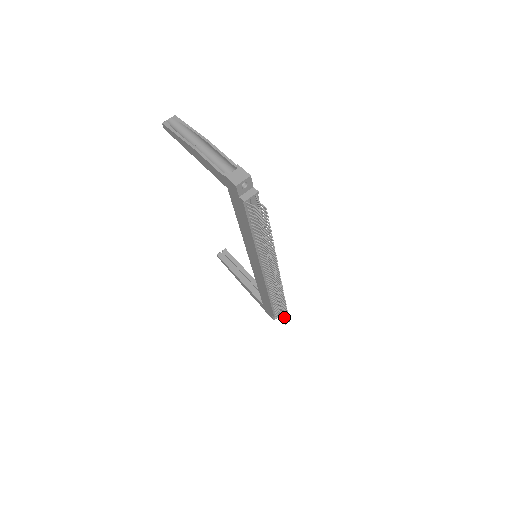
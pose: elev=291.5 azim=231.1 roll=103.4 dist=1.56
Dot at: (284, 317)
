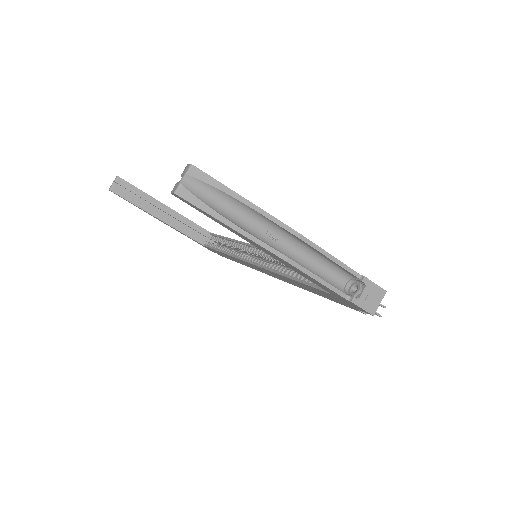
Dot at: occluded
